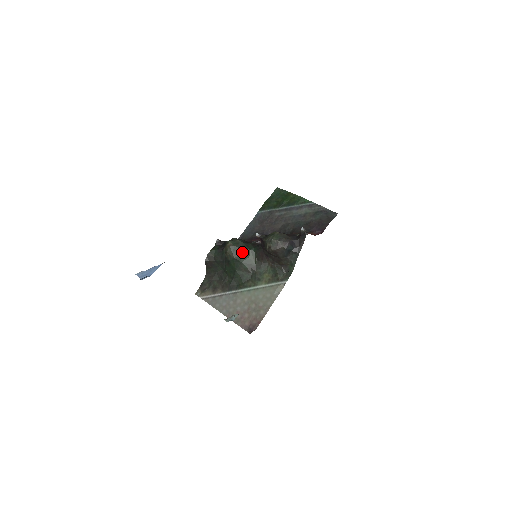
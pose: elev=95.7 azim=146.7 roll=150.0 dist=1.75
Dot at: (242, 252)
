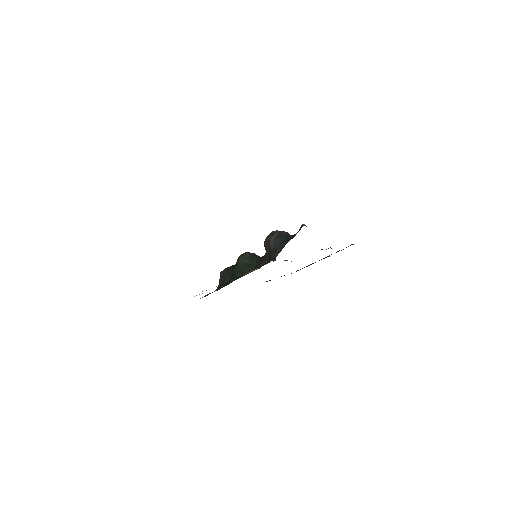
Dot at: (249, 258)
